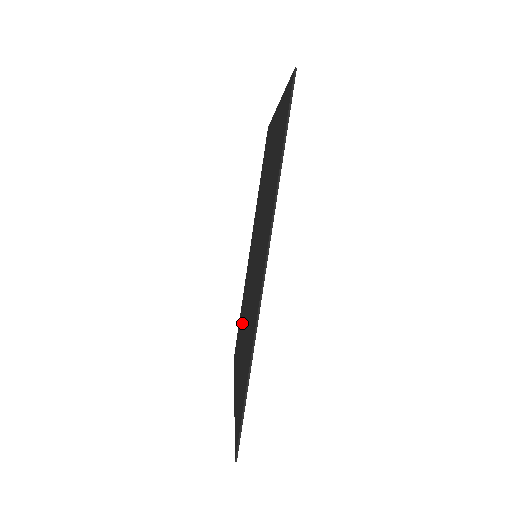
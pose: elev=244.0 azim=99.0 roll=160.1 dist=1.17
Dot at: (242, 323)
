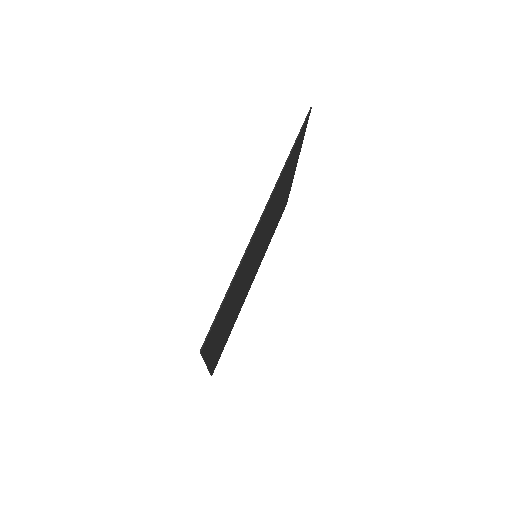
Dot at: occluded
